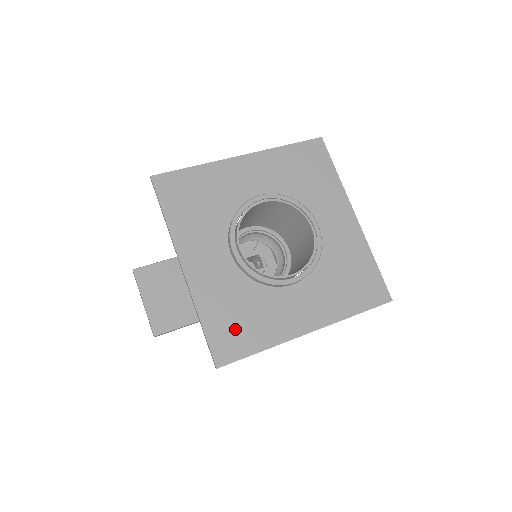
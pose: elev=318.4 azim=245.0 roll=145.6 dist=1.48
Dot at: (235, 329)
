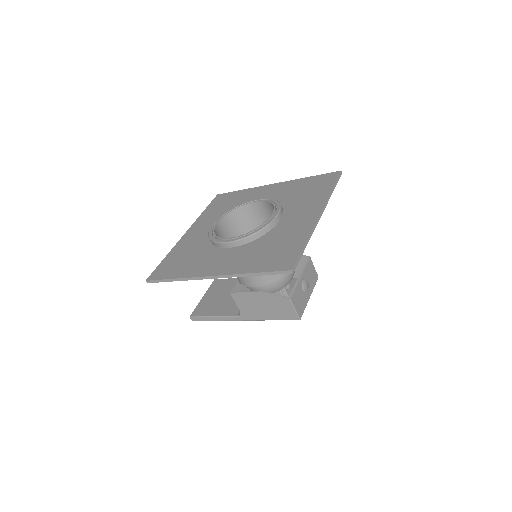
Dot at: (175, 264)
